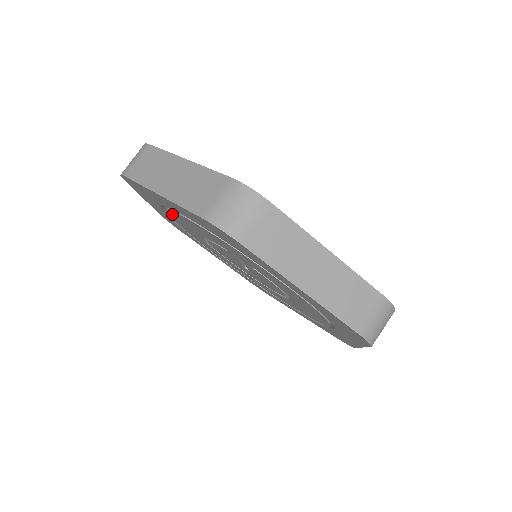
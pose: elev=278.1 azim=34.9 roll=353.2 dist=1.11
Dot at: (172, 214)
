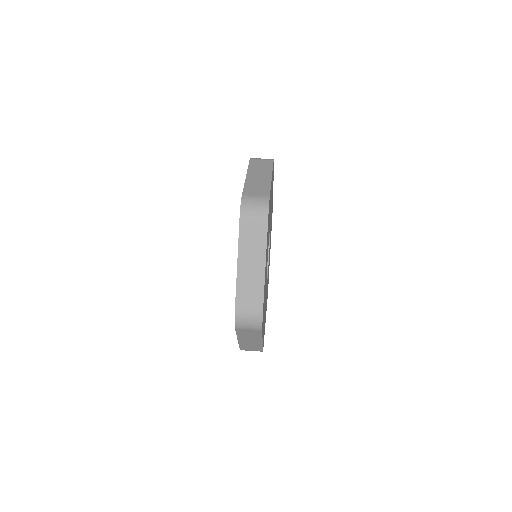
Dot at: occluded
